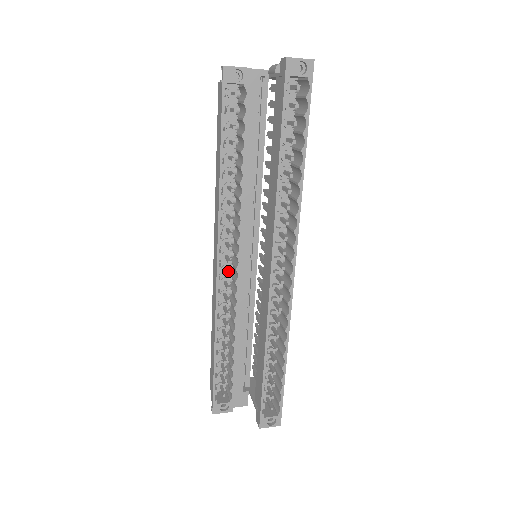
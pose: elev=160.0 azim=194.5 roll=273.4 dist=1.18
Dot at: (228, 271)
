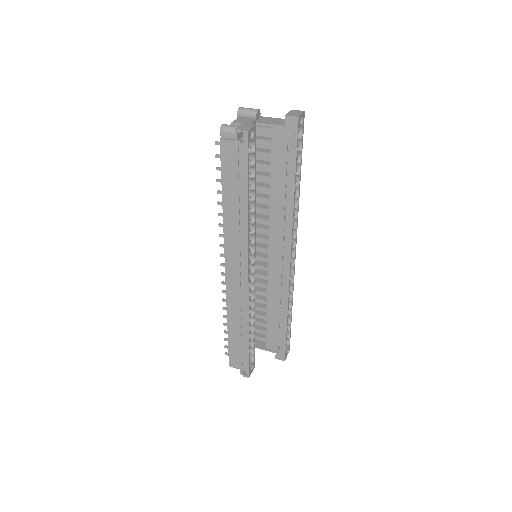
Dot at: occluded
